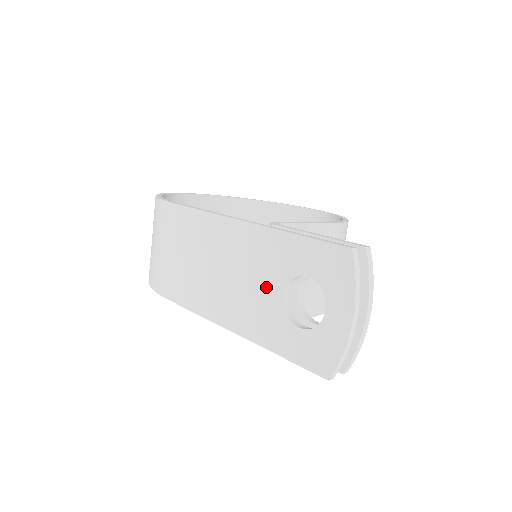
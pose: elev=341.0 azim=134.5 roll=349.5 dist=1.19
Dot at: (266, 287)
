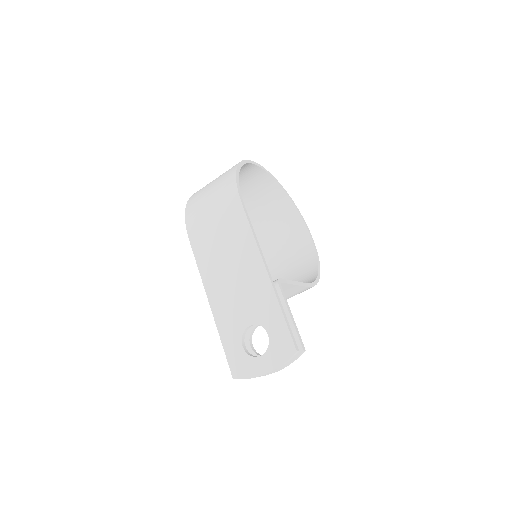
Dot at: (246, 312)
